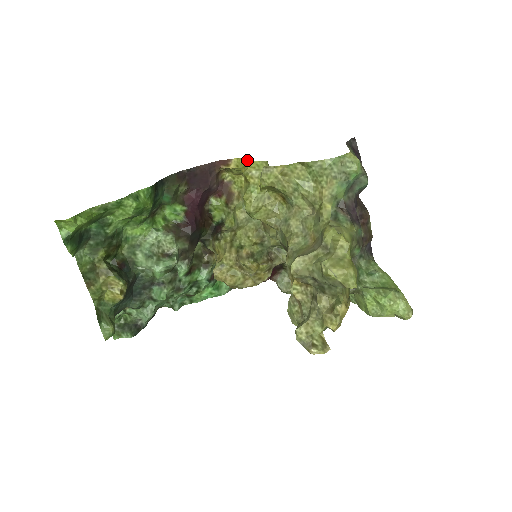
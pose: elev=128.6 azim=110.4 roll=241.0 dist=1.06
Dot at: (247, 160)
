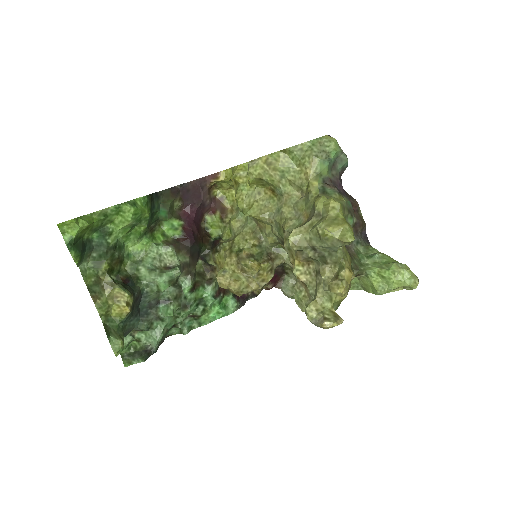
Dot at: (234, 167)
